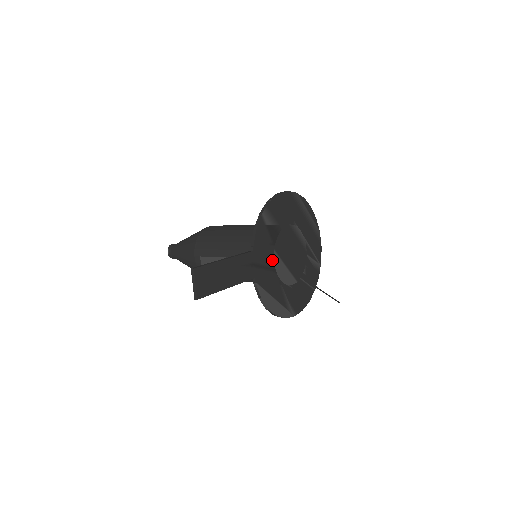
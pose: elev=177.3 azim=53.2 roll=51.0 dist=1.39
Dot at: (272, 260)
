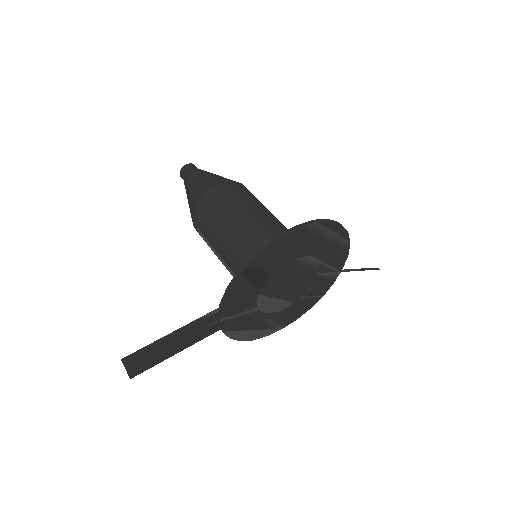
Dot at: (253, 303)
